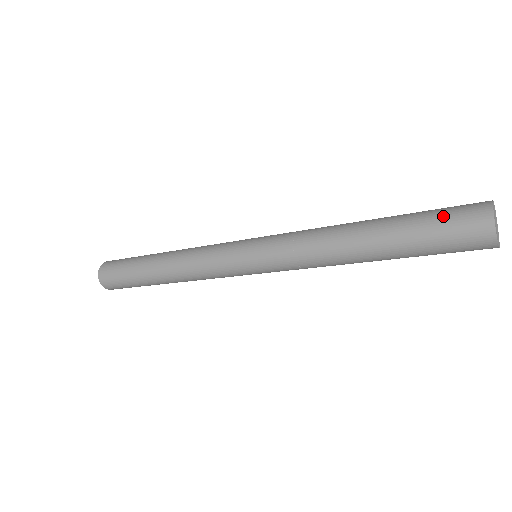
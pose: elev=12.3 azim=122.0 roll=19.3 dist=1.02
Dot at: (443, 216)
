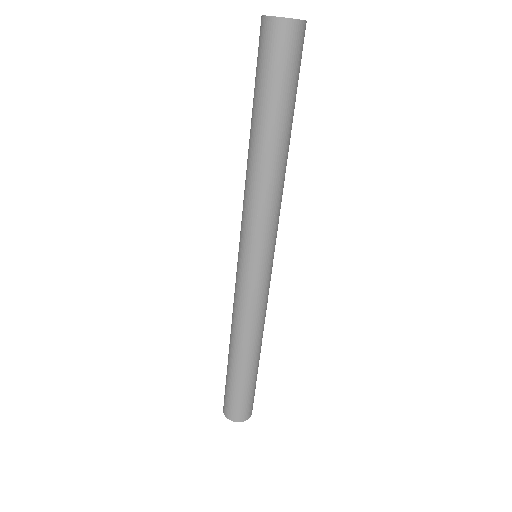
Dot at: (260, 63)
